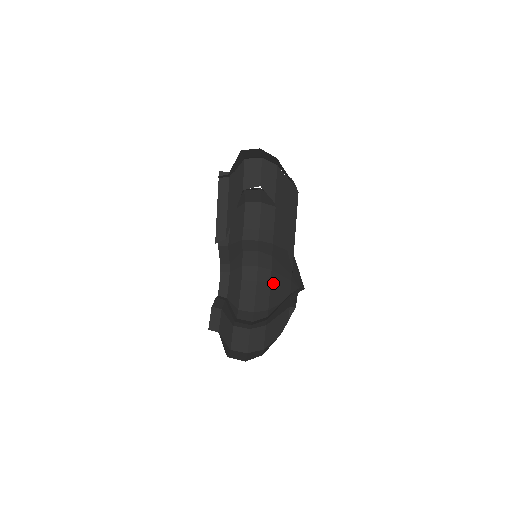
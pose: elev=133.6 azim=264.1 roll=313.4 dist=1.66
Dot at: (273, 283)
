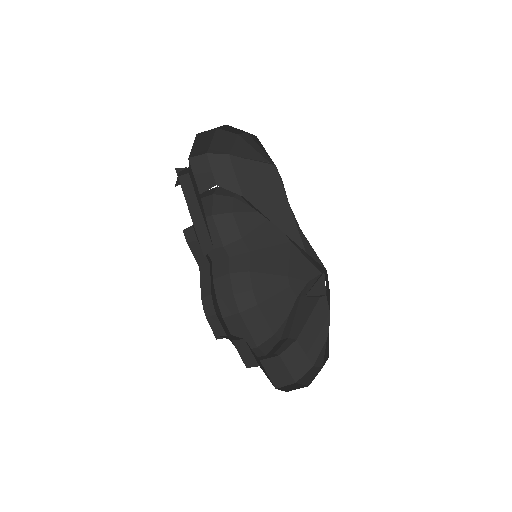
Dot at: (262, 303)
